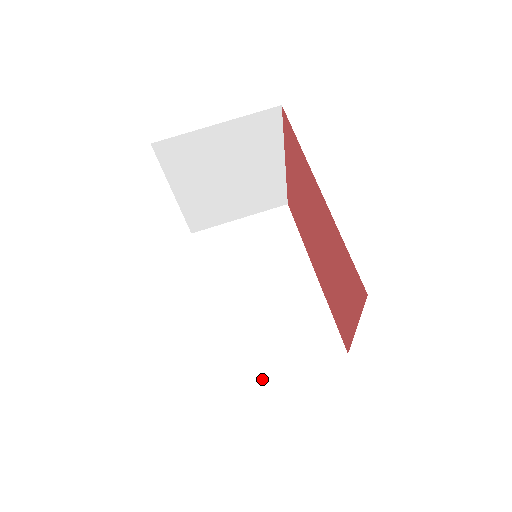
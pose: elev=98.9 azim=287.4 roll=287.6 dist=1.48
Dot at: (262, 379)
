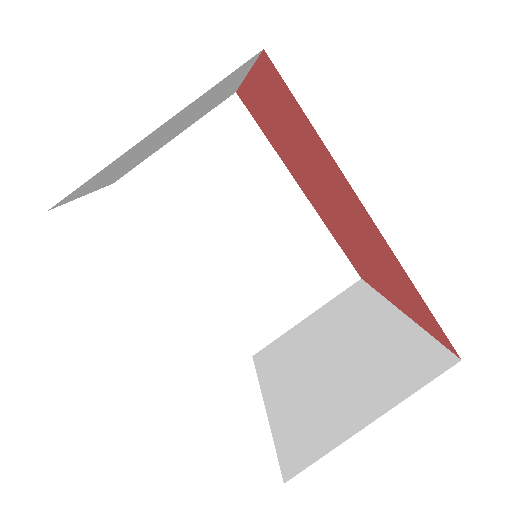
Dot at: (279, 335)
